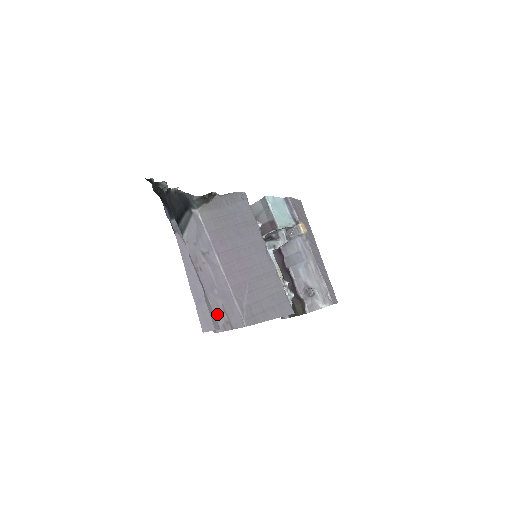
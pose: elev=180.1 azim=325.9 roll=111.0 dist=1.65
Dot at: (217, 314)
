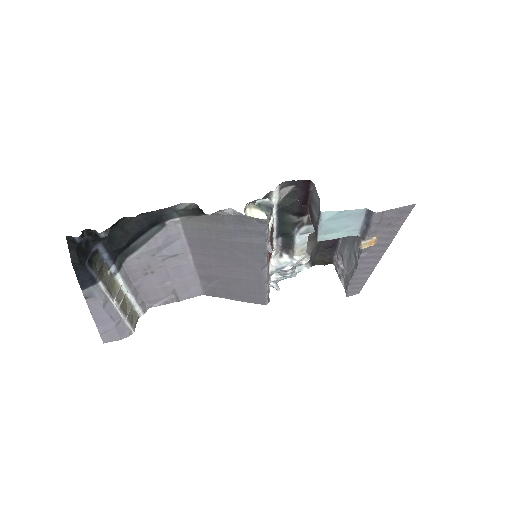
Dot at: (161, 297)
